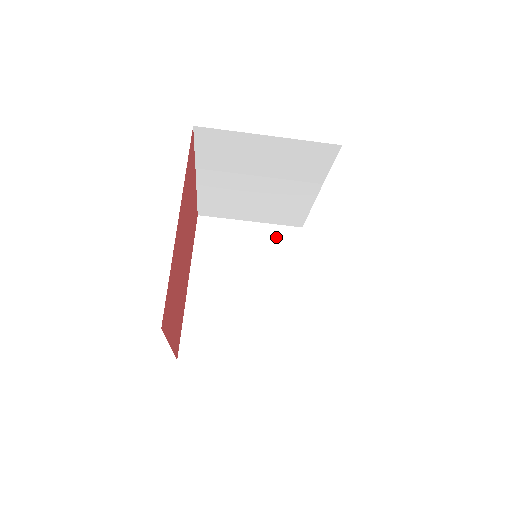
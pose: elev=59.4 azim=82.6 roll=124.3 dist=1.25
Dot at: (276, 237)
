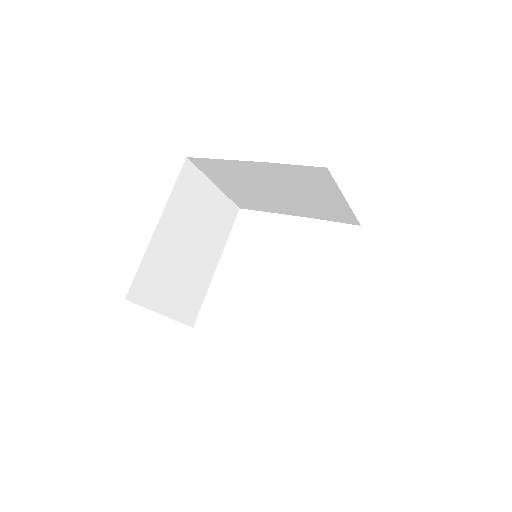
Dot at: (224, 209)
